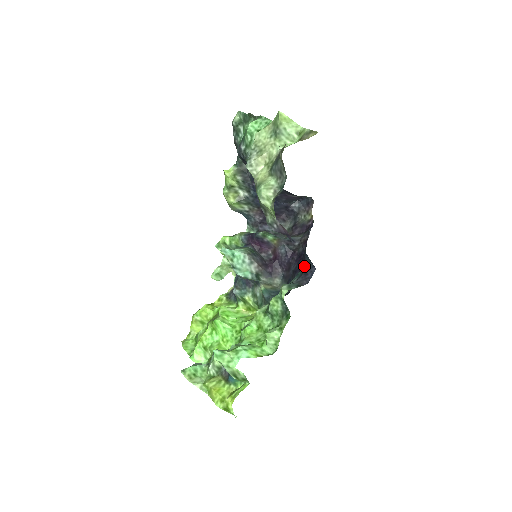
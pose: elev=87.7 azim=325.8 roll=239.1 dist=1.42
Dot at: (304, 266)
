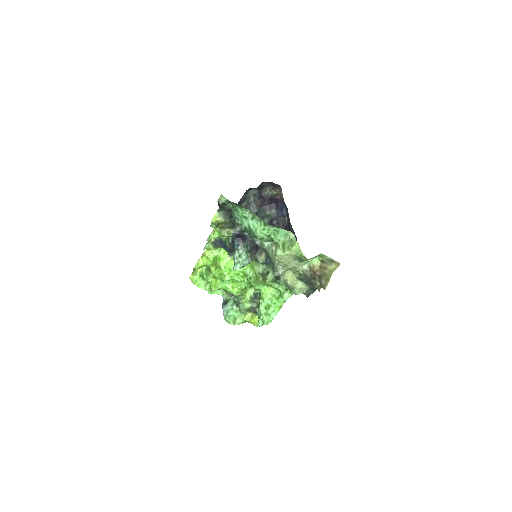
Dot at: occluded
